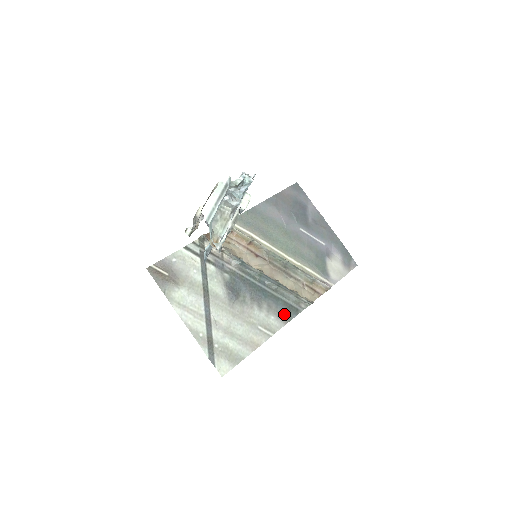
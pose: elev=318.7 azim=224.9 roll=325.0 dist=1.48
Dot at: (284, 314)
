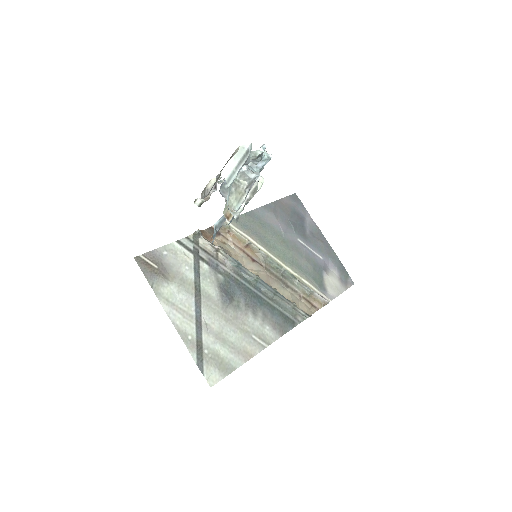
Dot at: (280, 325)
